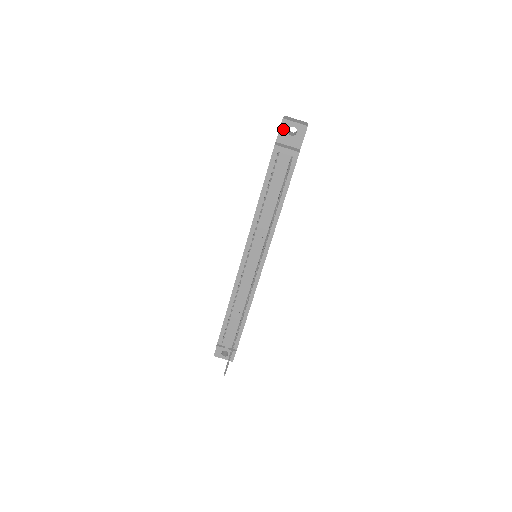
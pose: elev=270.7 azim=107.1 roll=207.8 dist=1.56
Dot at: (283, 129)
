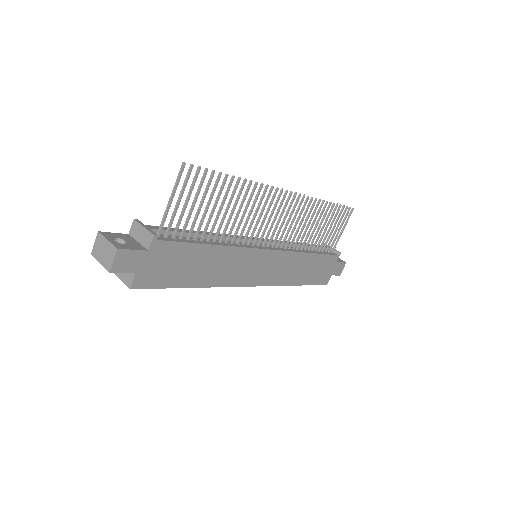
Dot at: occluded
